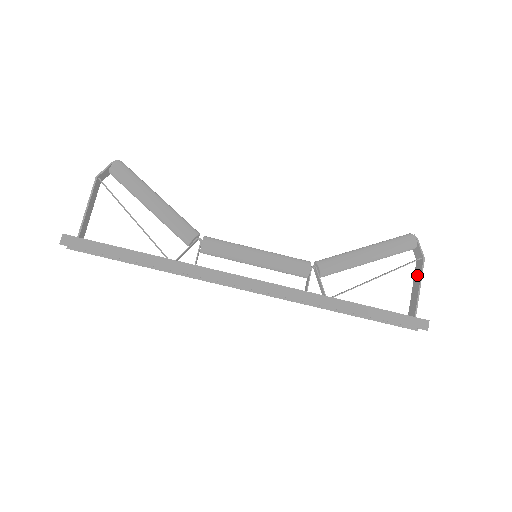
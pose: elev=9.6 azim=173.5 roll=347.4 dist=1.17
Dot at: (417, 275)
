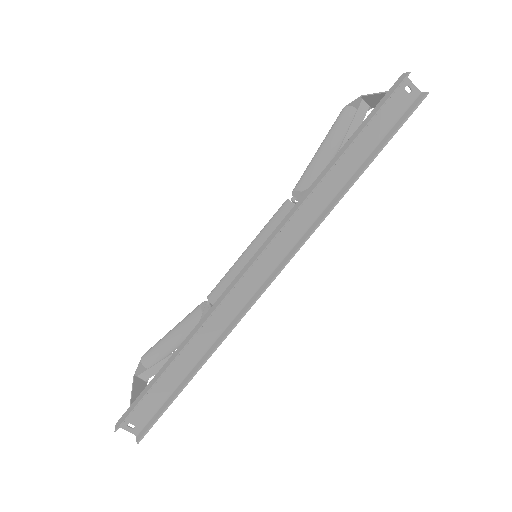
Dot at: (374, 102)
